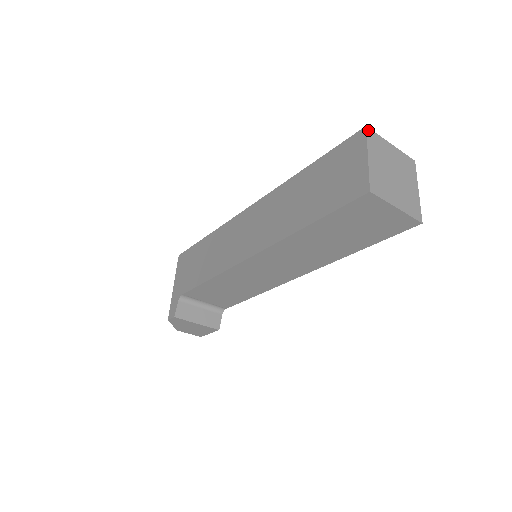
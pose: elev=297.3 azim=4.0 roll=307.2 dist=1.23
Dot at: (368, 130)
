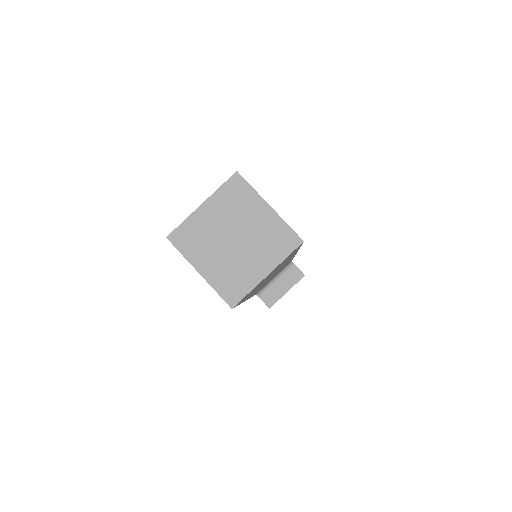
Dot at: (171, 238)
